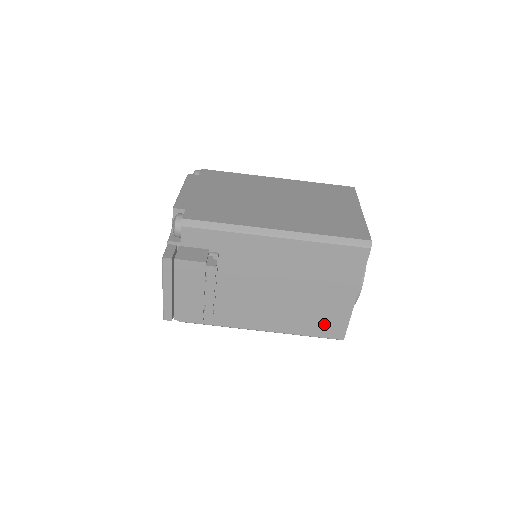
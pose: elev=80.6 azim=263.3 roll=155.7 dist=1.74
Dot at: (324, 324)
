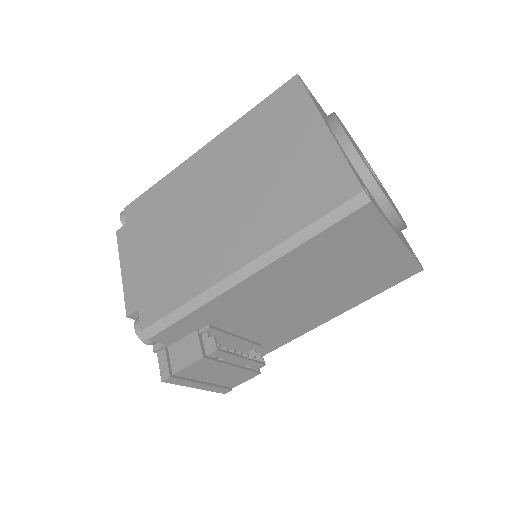
Dot at: (386, 278)
